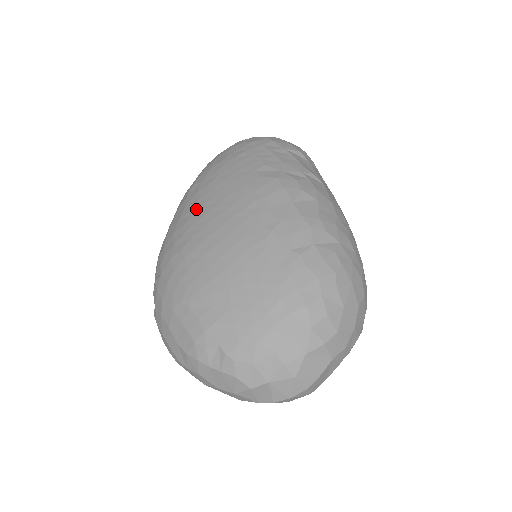
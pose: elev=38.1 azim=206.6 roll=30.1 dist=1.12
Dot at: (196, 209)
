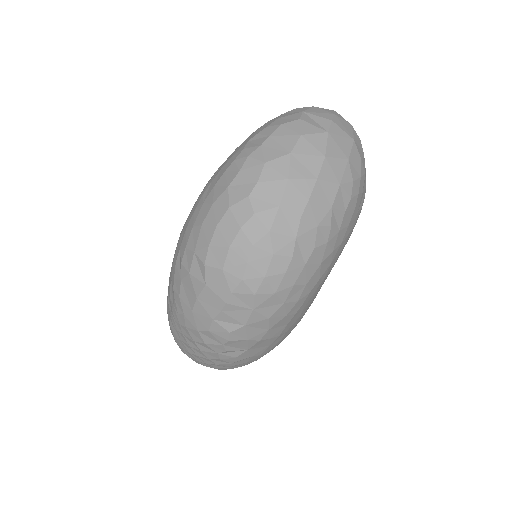
Dot at: occluded
